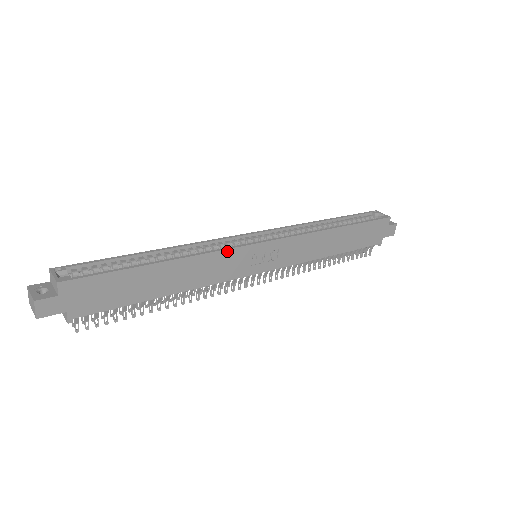
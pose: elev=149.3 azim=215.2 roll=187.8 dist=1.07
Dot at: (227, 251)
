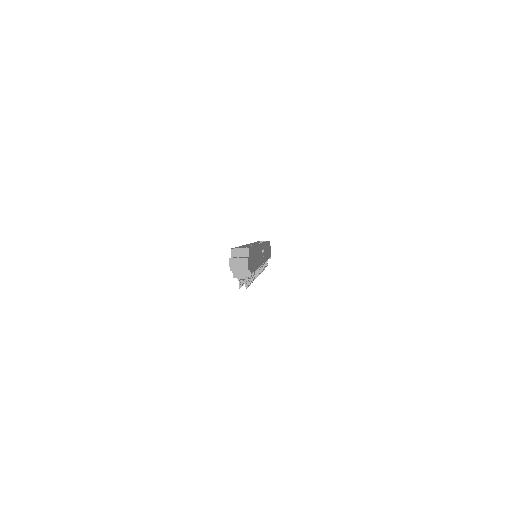
Dot at: (260, 246)
